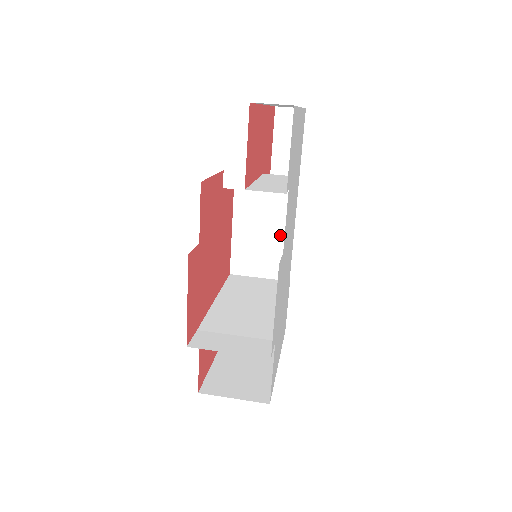
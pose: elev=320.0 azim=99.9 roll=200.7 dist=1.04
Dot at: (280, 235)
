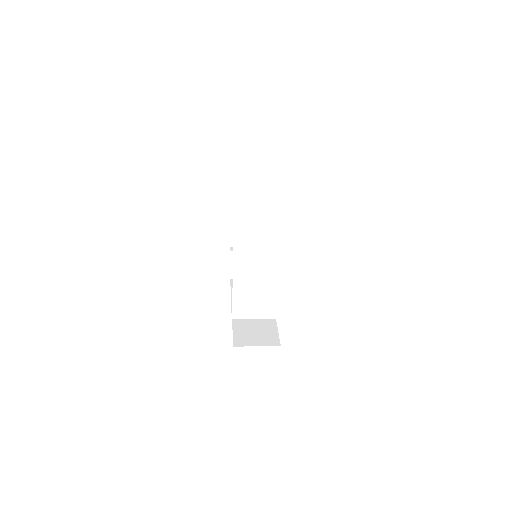
Dot at: occluded
